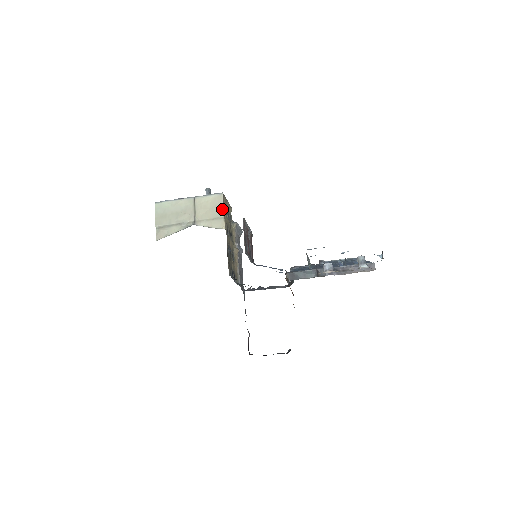
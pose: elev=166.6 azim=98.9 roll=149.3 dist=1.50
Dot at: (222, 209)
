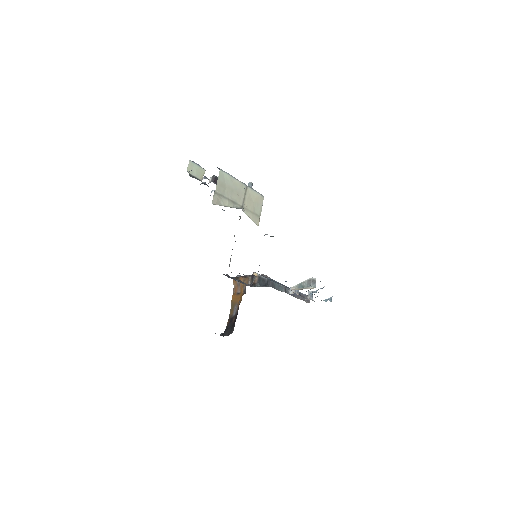
Dot at: (261, 209)
